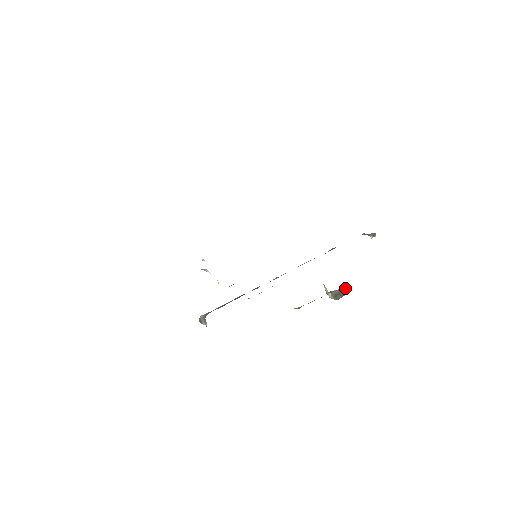
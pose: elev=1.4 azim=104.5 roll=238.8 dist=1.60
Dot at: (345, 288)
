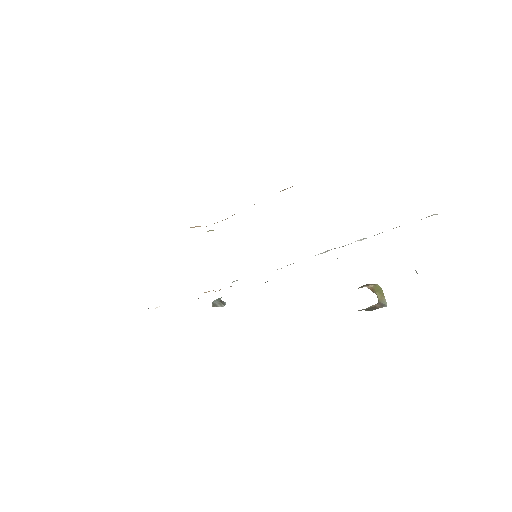
Dot at: (378, 303)
